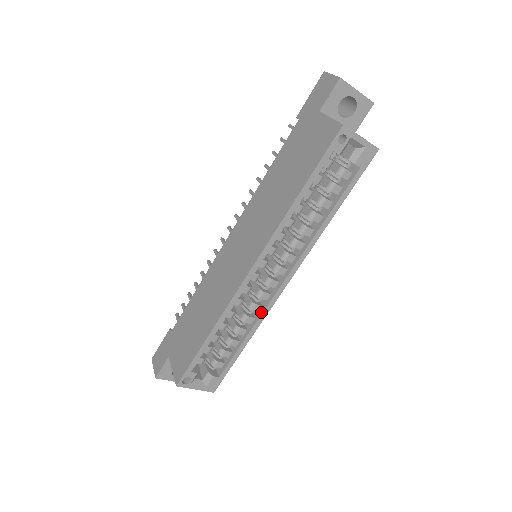
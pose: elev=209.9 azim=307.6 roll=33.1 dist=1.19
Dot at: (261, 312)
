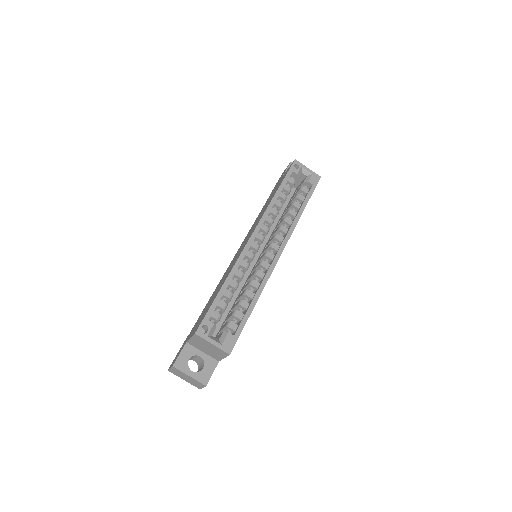
Dot at: (264, 276)
